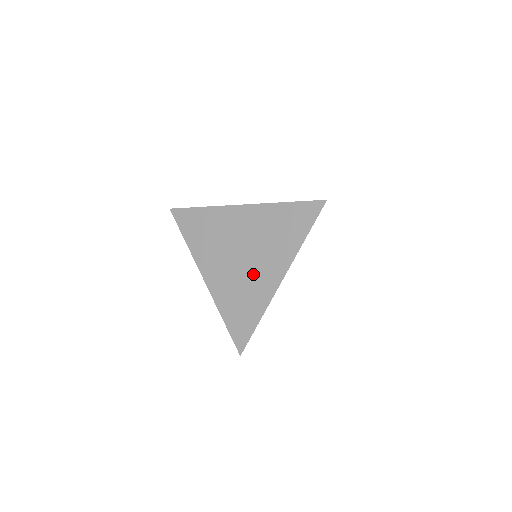
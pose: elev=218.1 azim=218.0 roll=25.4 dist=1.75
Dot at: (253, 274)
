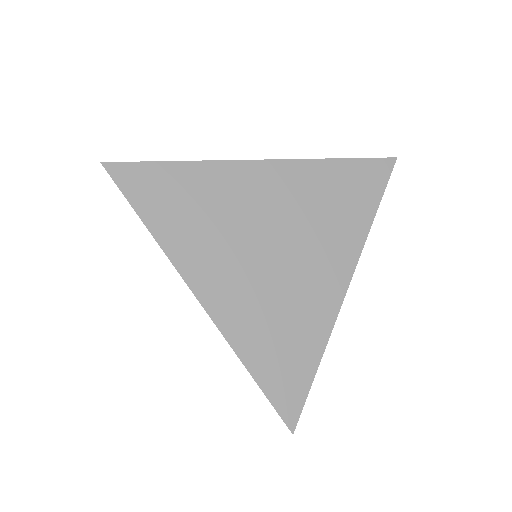
Dot at: (298, 279)
